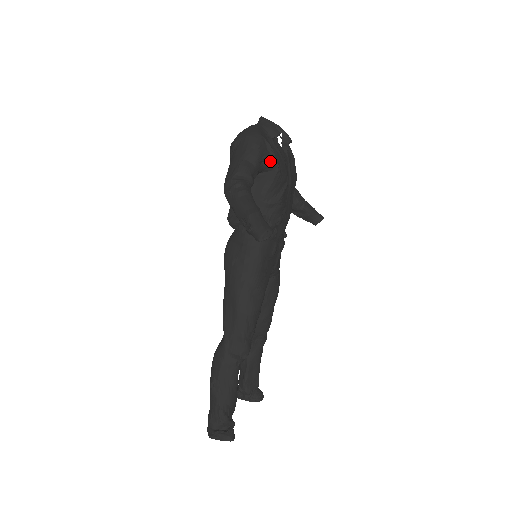
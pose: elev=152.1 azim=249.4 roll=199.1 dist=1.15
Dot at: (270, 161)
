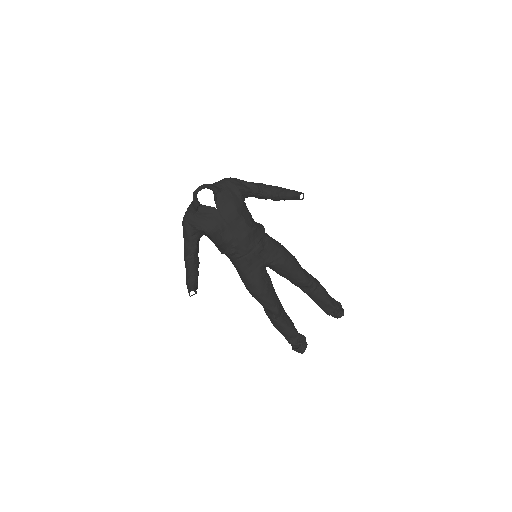
Dot at: (197, 232)
